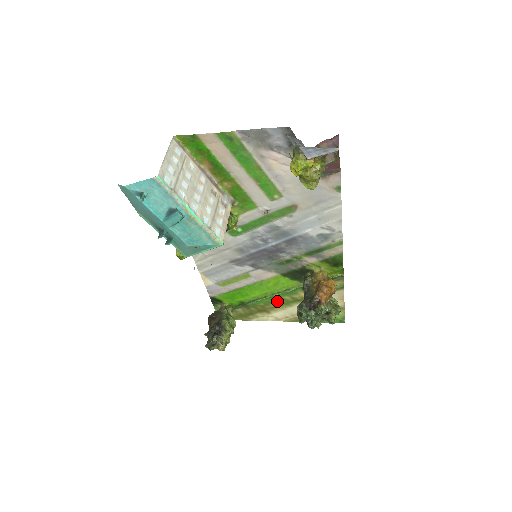
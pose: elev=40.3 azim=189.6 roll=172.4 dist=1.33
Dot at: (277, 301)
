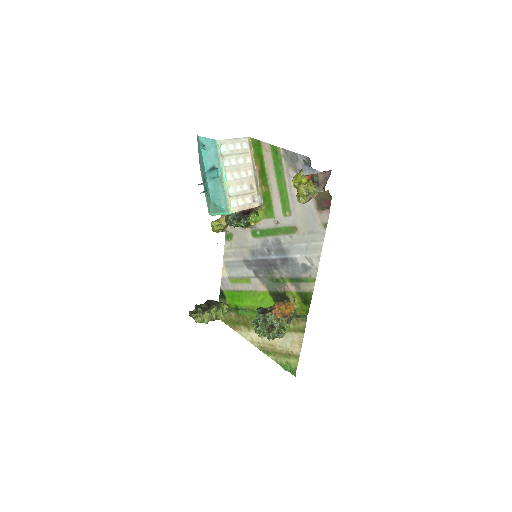
Dot at: occluded
